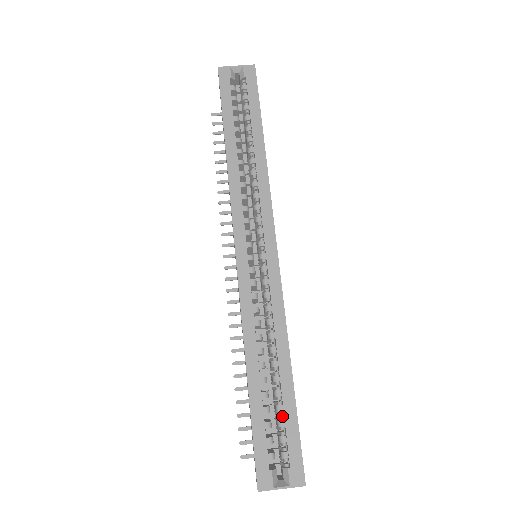
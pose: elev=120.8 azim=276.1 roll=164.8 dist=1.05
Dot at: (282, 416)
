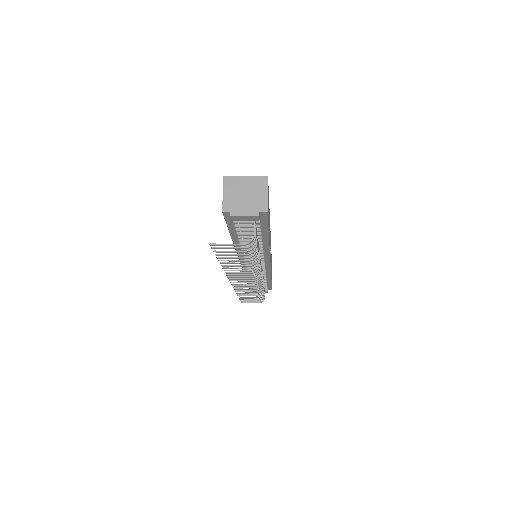
Dot at: occluded
